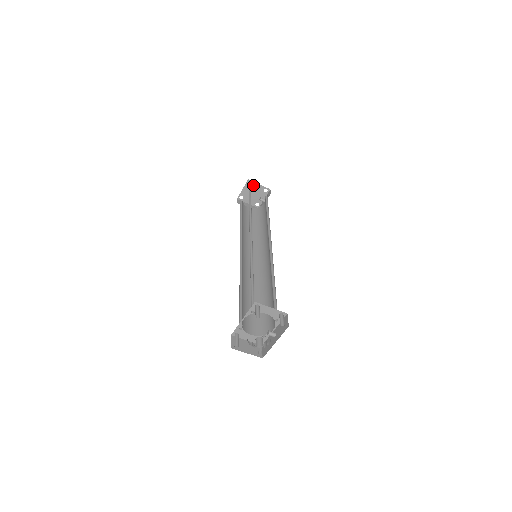
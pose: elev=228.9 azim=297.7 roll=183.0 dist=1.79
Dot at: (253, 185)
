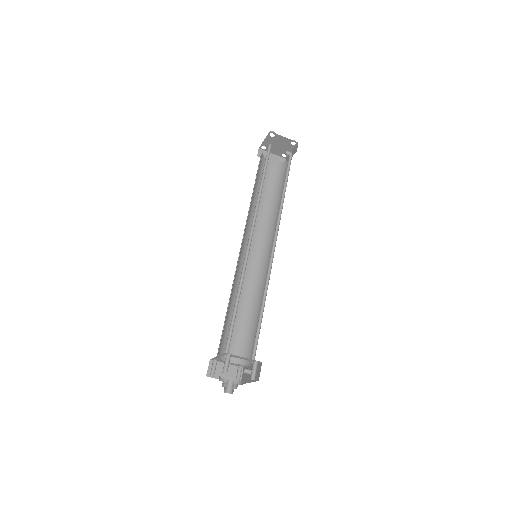
Dot at: (277, 137)
